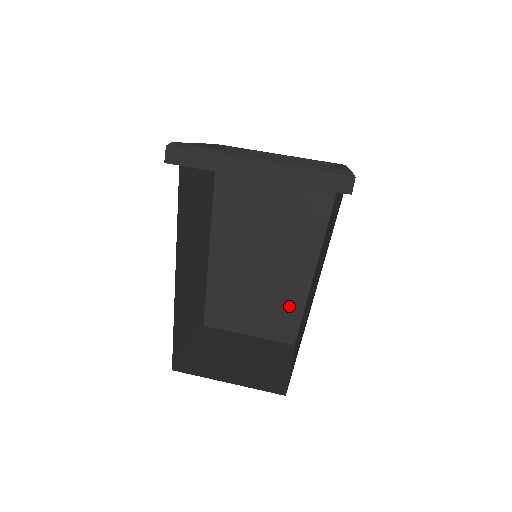
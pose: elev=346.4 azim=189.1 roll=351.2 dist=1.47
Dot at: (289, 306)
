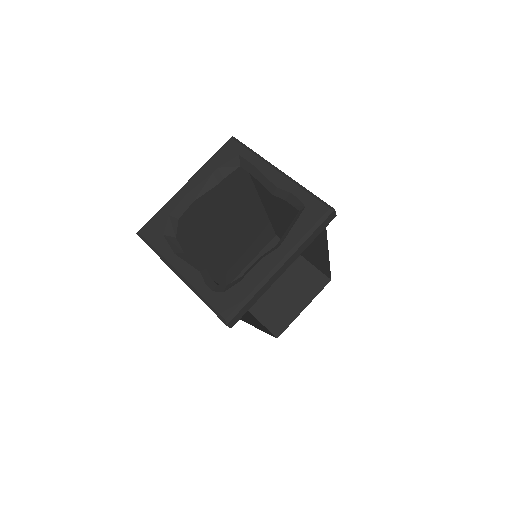
Dot at: (261, 229)
